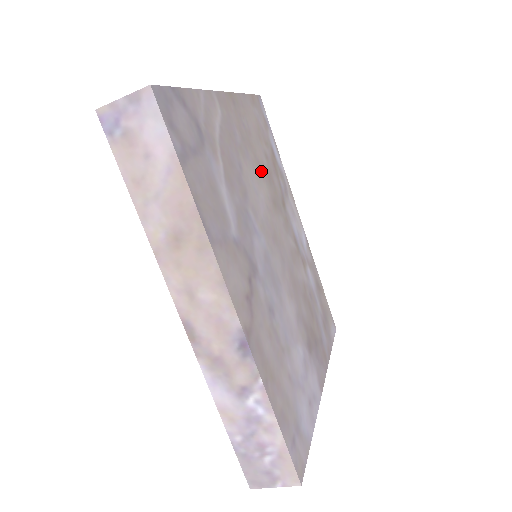
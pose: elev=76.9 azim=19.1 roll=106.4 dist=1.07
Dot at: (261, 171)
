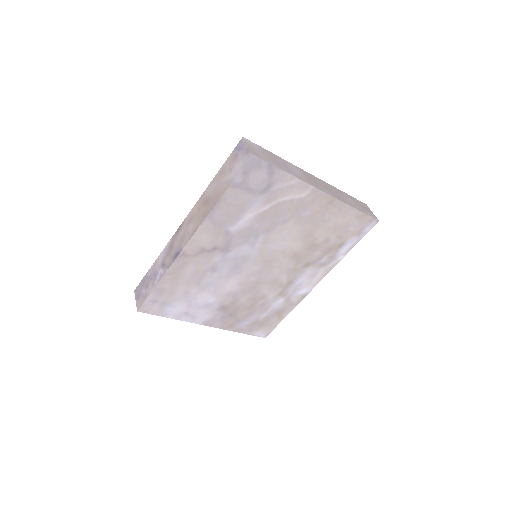
Dot at: (307, 239)
